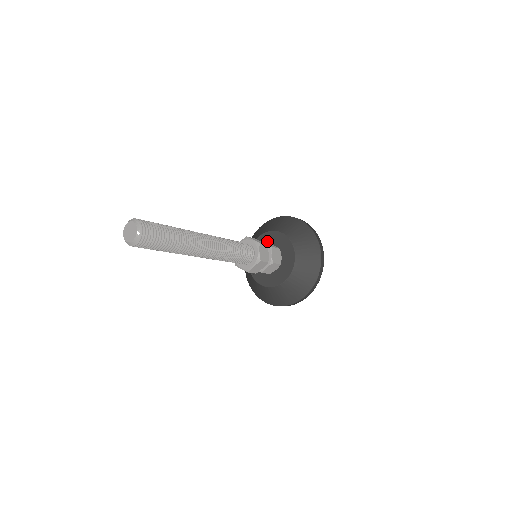
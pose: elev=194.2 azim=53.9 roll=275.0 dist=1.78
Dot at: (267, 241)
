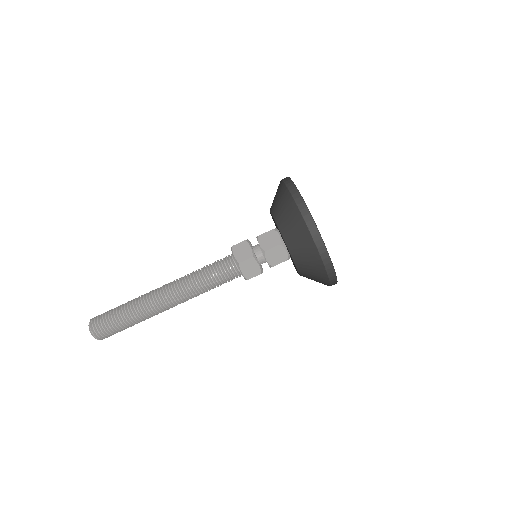
Dot at: occluded
